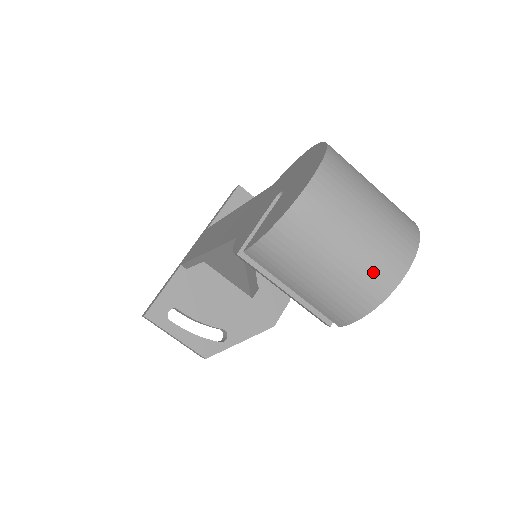
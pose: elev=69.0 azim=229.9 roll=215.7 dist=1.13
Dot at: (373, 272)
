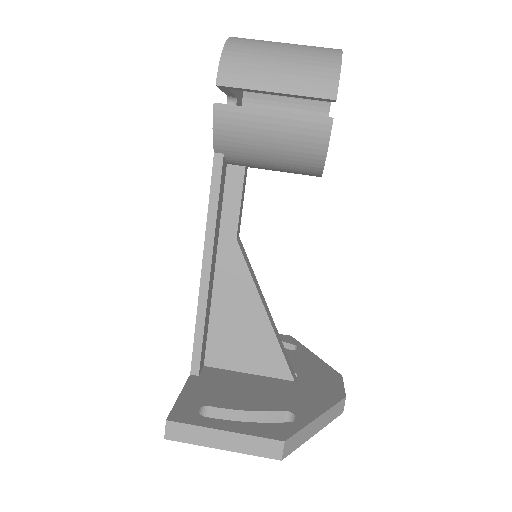
Dot at: (317, 48)
